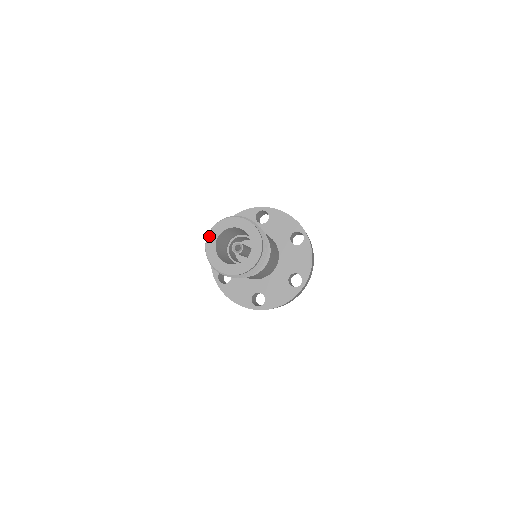
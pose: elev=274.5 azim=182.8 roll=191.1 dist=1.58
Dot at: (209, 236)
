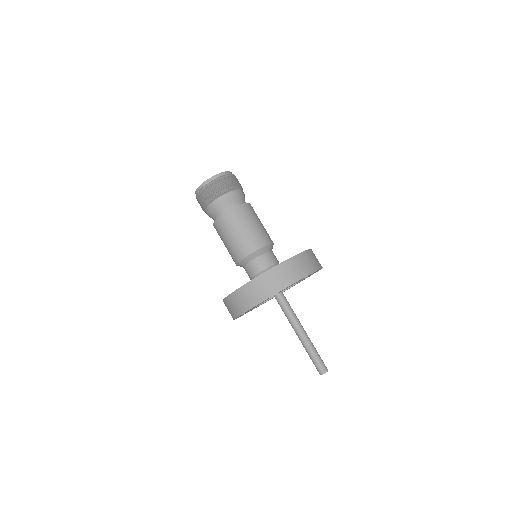
Dot at: occluded
